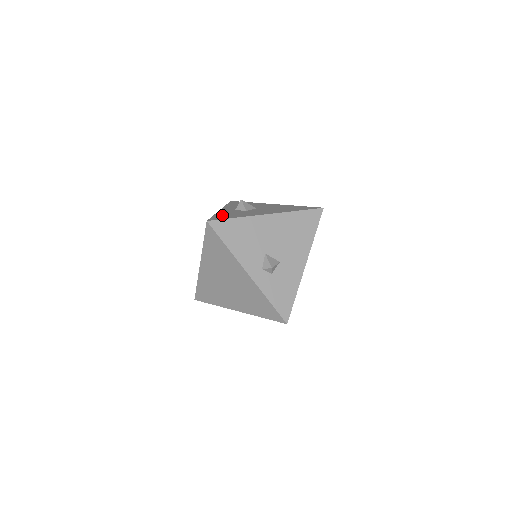
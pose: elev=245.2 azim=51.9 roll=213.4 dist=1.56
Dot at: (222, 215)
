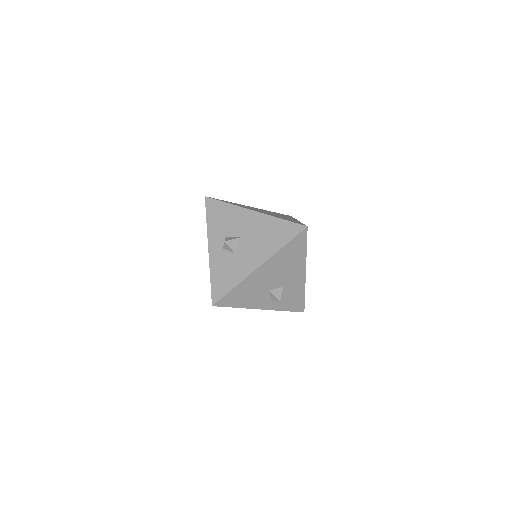
Dot at: (218, 279)
